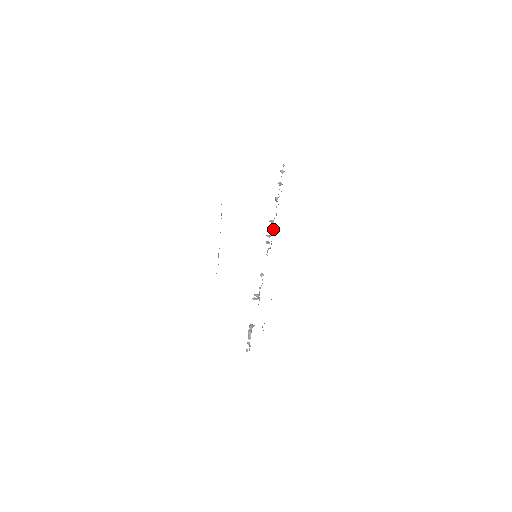
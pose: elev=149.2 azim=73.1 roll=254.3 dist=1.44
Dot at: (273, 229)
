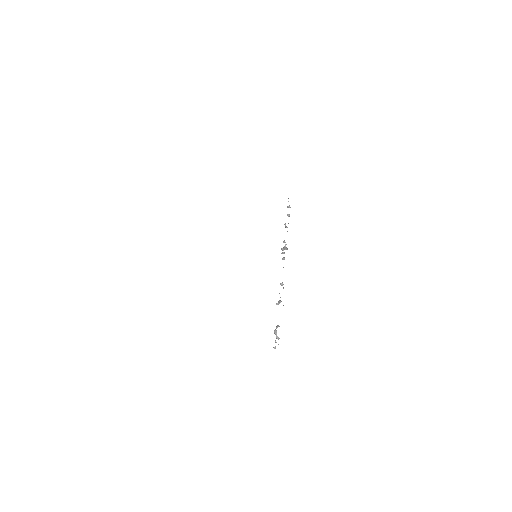
Dot at: (287, 248)
